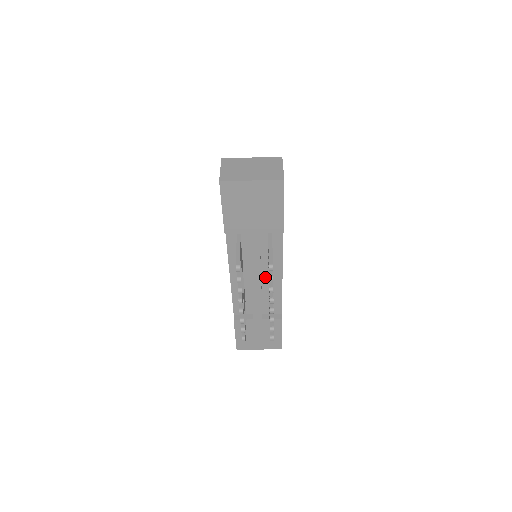
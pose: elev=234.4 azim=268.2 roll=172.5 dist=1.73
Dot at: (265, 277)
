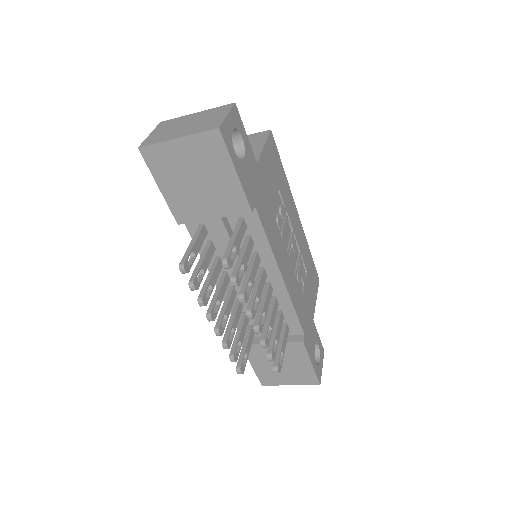
Dot at: occluded
